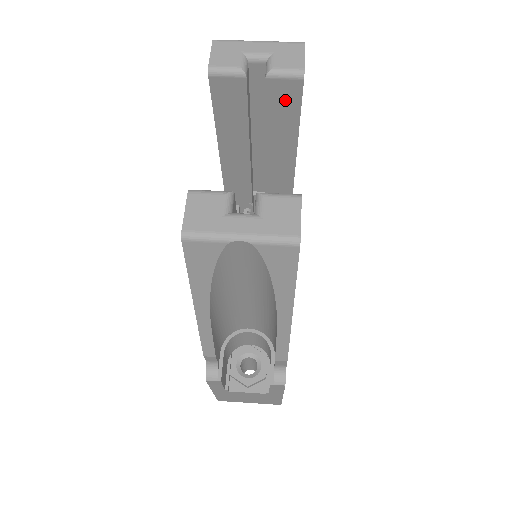
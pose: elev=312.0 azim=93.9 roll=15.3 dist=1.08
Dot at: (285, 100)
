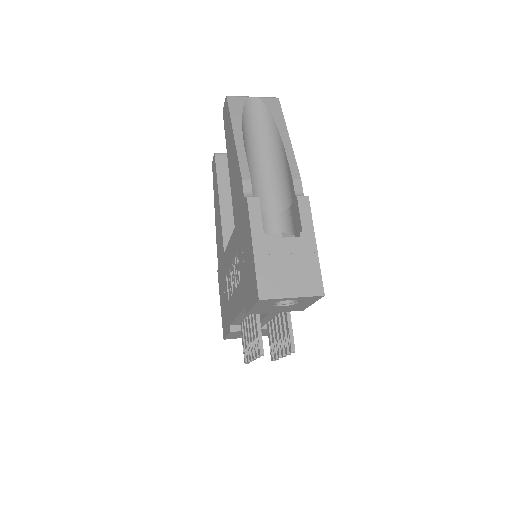
Dot at: occluded
